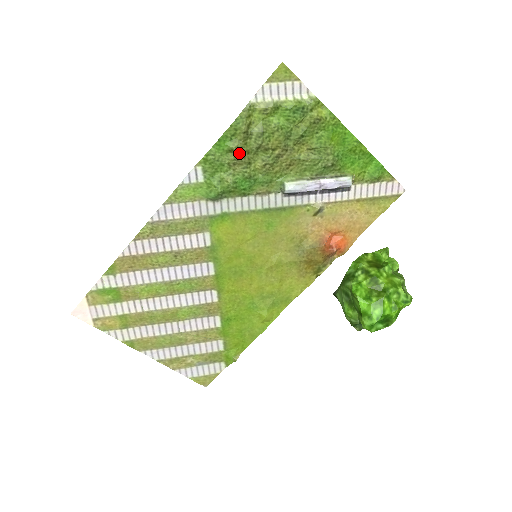
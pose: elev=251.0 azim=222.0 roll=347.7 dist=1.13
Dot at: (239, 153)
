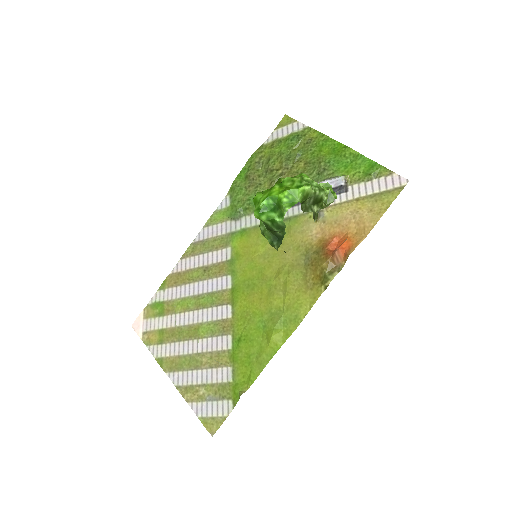
Dot at: (252, 177)
